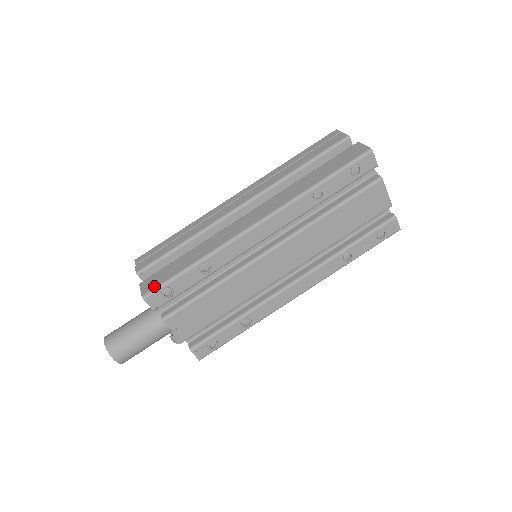
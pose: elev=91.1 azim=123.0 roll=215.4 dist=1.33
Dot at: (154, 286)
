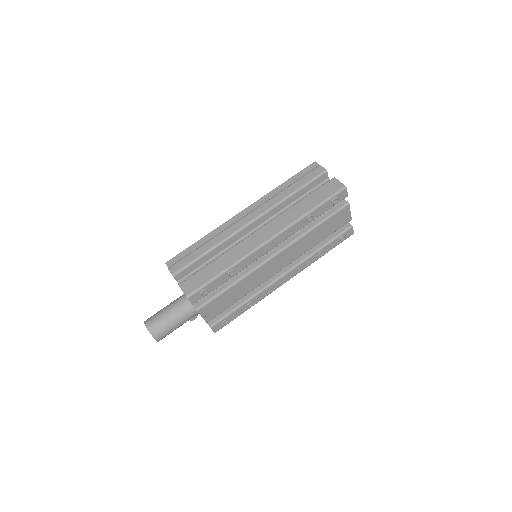
Dot at: (194, 288)
